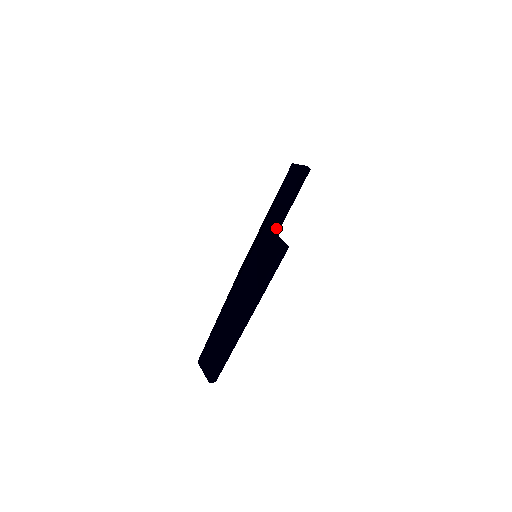
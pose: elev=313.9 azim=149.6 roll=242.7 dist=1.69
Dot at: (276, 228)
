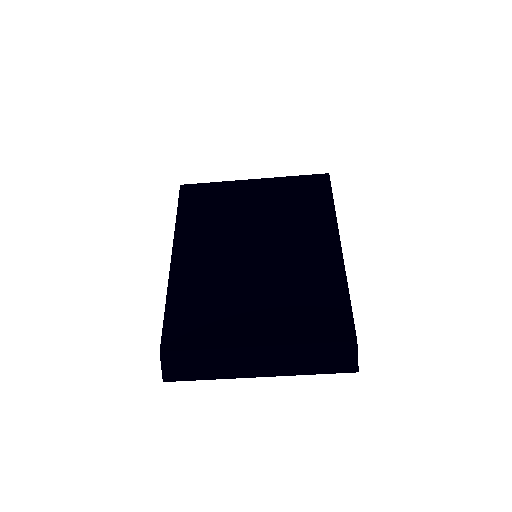
Dot at: occluded
